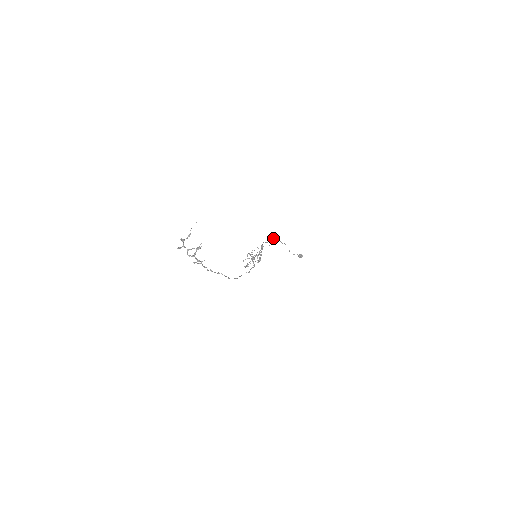
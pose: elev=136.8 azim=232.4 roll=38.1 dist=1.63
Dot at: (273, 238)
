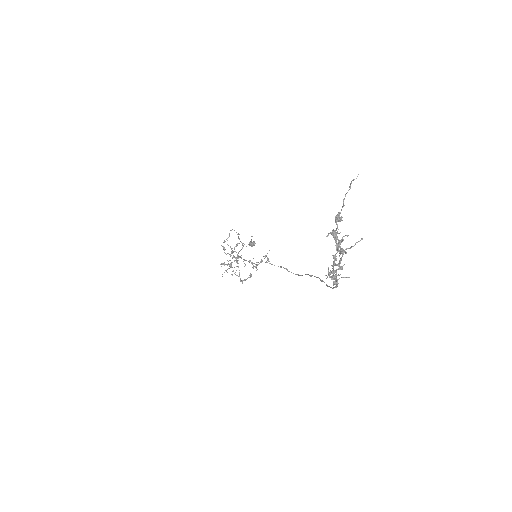
Dot at: (231, 230)
